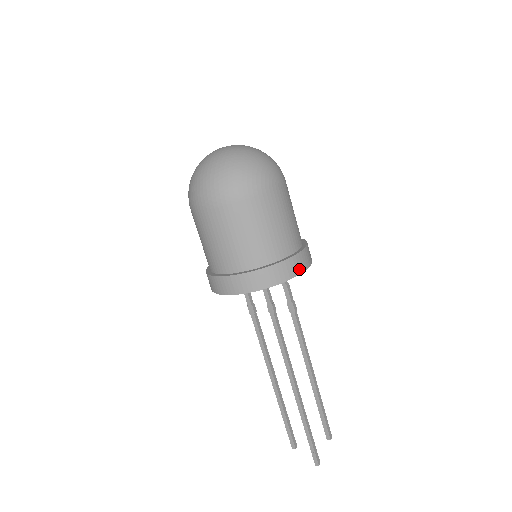
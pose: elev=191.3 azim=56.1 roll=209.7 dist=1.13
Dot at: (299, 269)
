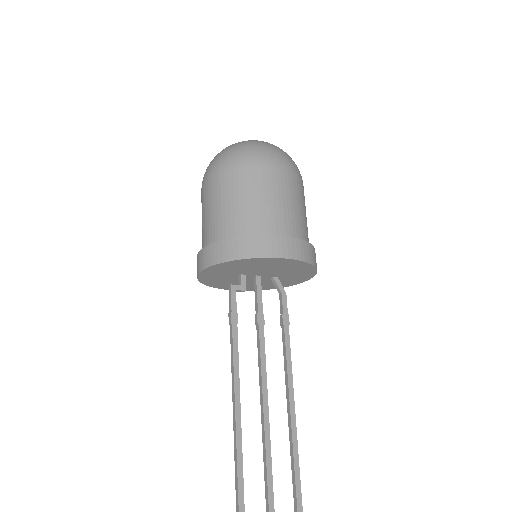
Dot at: occluded
